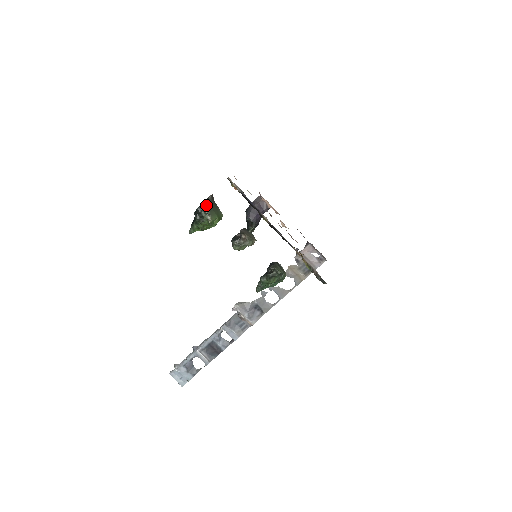
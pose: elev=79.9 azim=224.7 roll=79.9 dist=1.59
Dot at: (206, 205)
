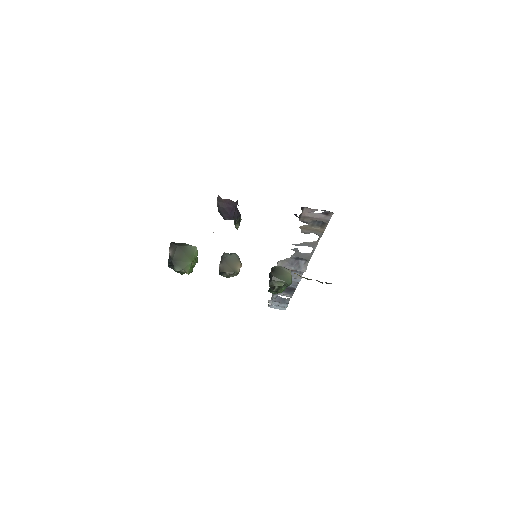
Dot at: (172, 264)
